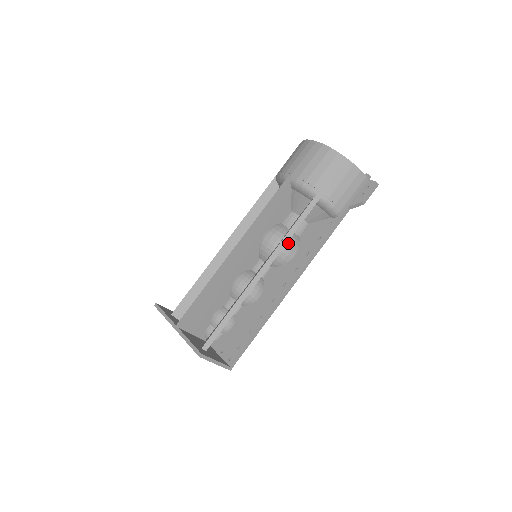
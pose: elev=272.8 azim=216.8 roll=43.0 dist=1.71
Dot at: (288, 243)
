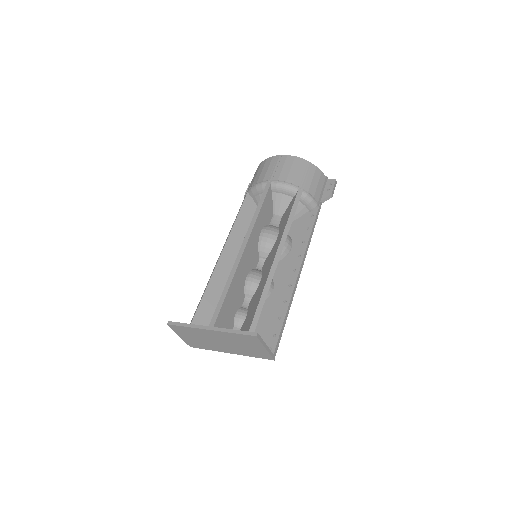
Dot at: occluded
